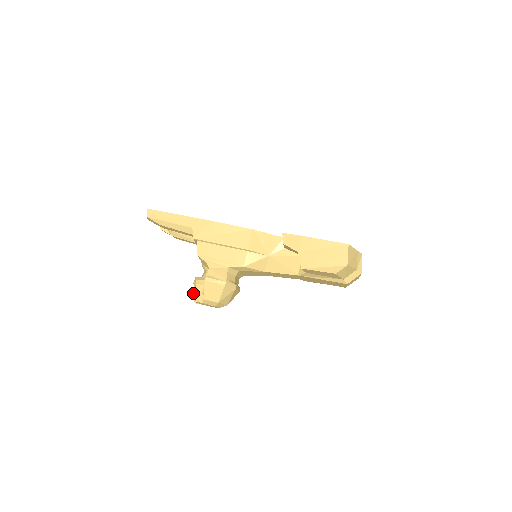
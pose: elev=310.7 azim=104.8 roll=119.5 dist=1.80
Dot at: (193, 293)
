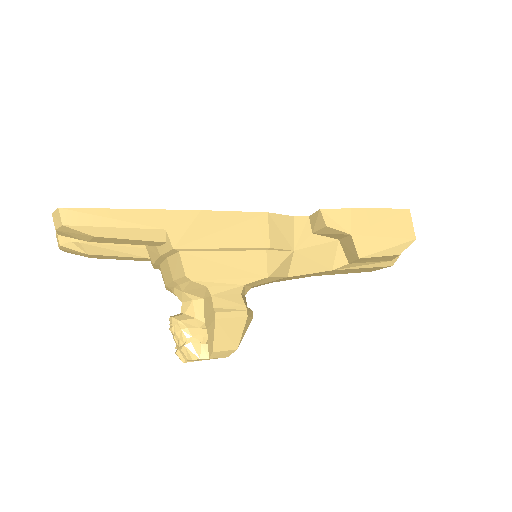
Dot at: (181, 347)
